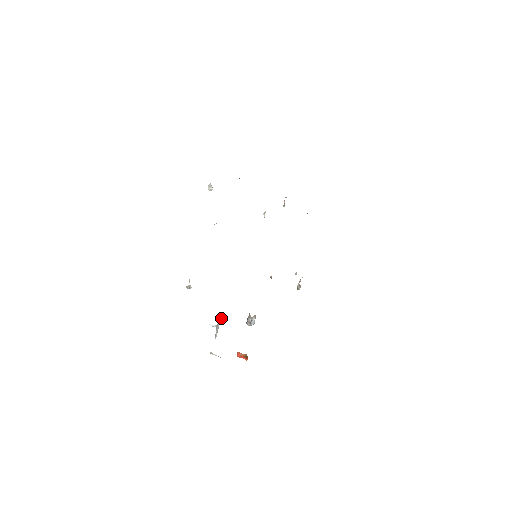
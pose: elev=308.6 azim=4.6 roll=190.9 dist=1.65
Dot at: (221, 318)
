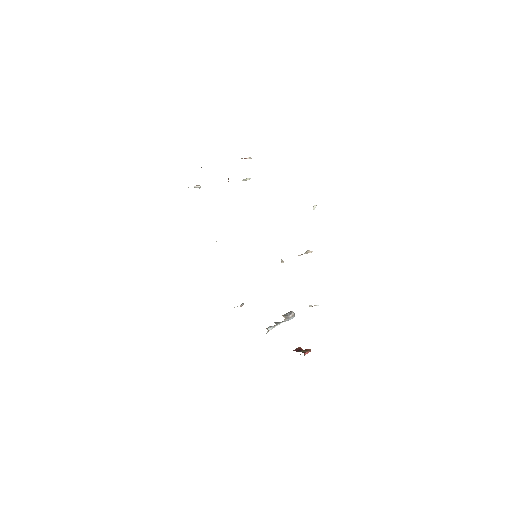
Dot at: (268, 331)
